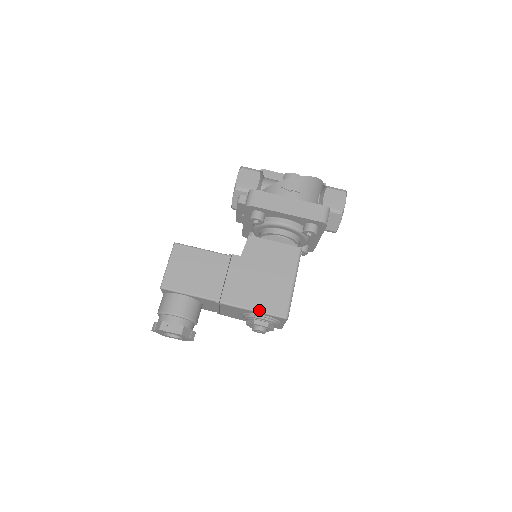
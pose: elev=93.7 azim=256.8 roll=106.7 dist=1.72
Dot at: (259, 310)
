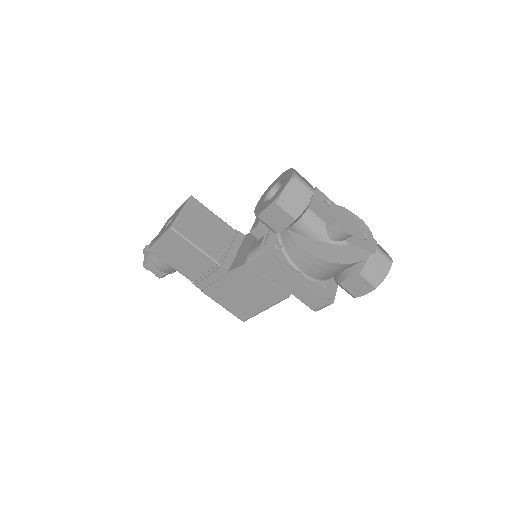
Dot at: (224, 307)
